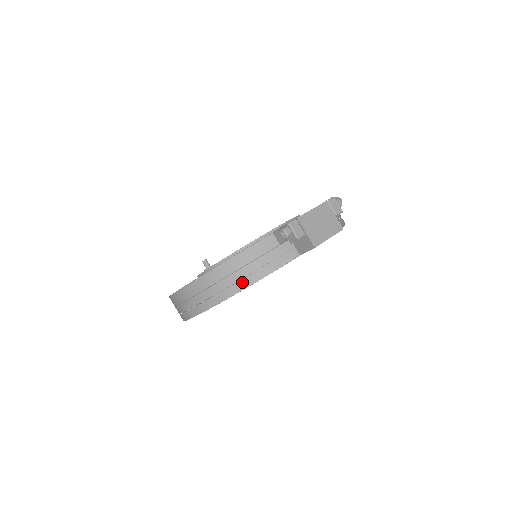
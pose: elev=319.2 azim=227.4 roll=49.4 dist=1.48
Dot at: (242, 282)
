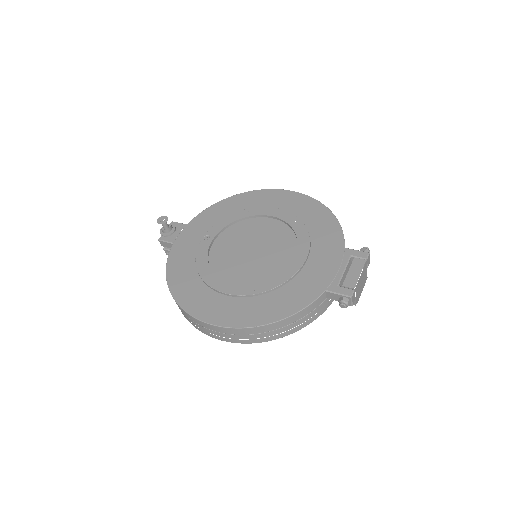
Dot at: (293, 330)
